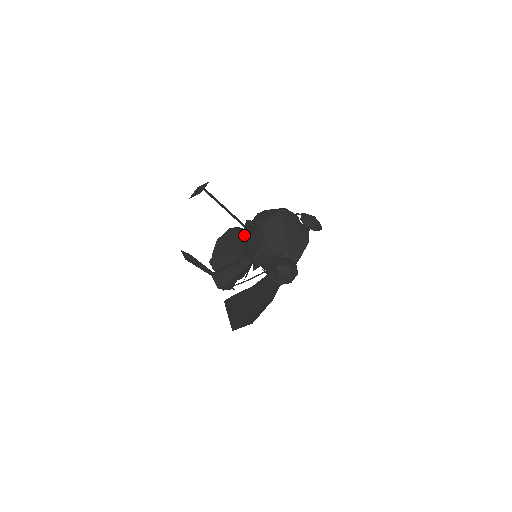
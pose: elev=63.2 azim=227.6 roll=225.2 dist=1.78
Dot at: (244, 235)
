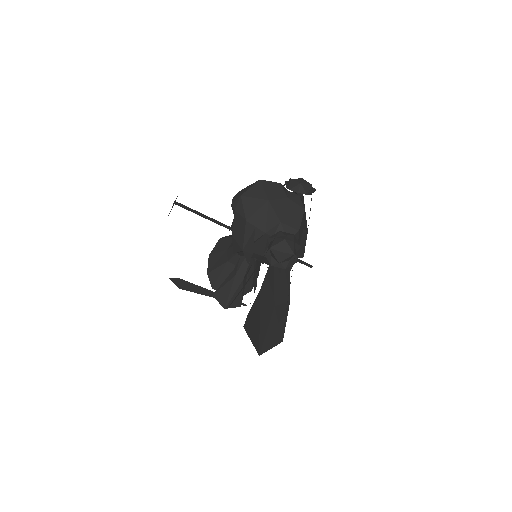
Dot at: occluded
